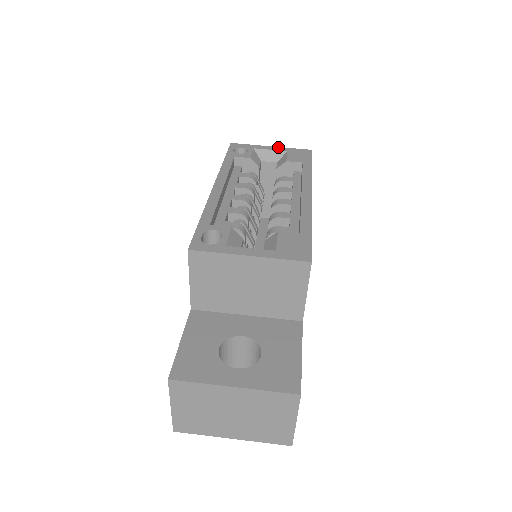
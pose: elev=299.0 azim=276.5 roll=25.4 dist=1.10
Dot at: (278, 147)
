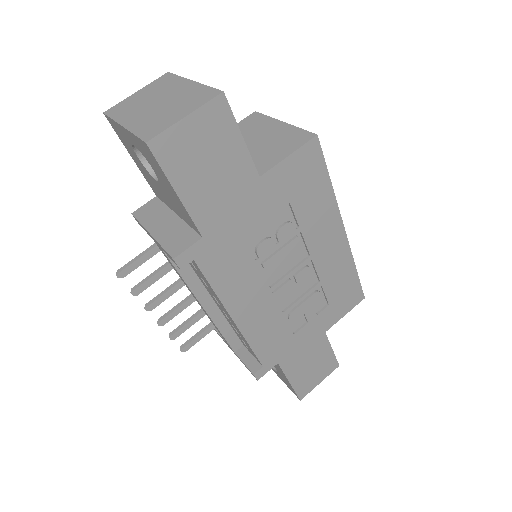
Dot at: occluded
